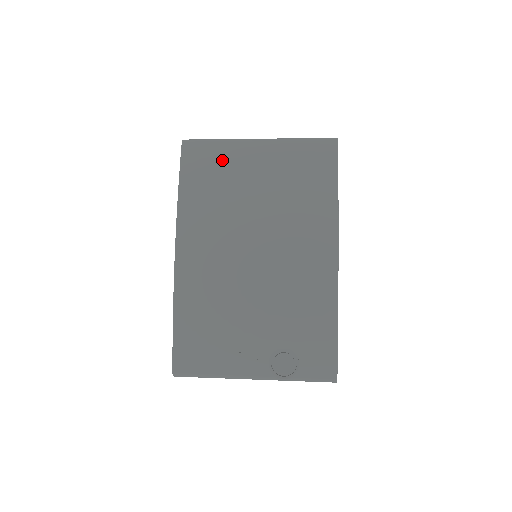
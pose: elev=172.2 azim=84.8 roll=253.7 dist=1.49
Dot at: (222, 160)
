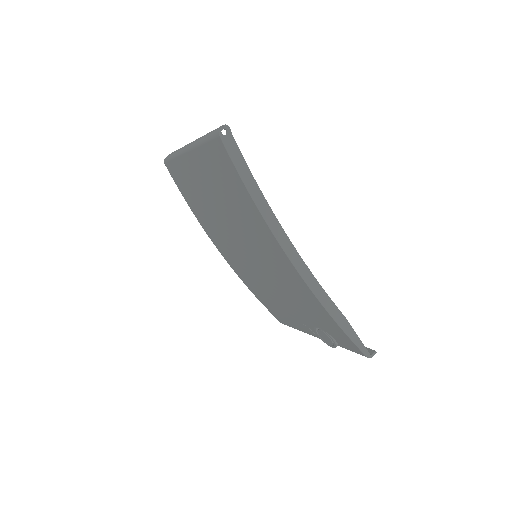
Dot at: (186, 177)
